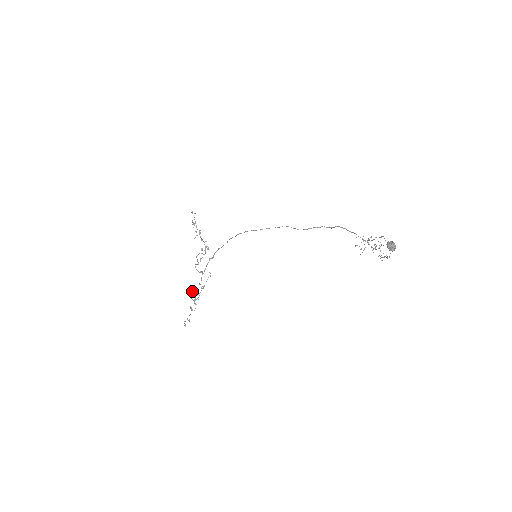
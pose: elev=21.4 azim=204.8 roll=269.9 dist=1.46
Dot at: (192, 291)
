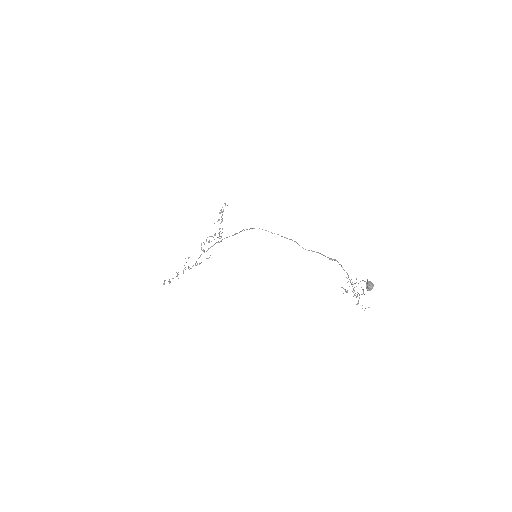
Dot at: occluded
